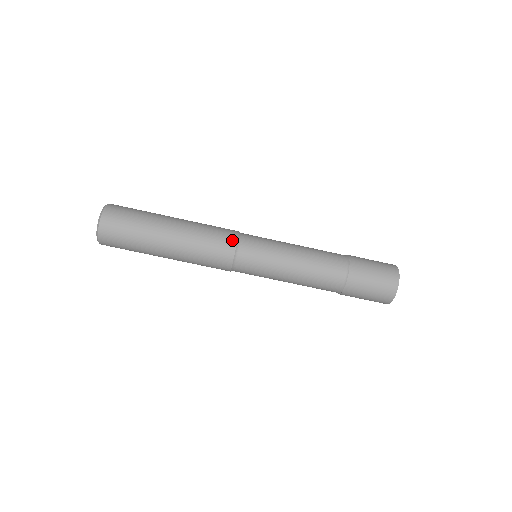
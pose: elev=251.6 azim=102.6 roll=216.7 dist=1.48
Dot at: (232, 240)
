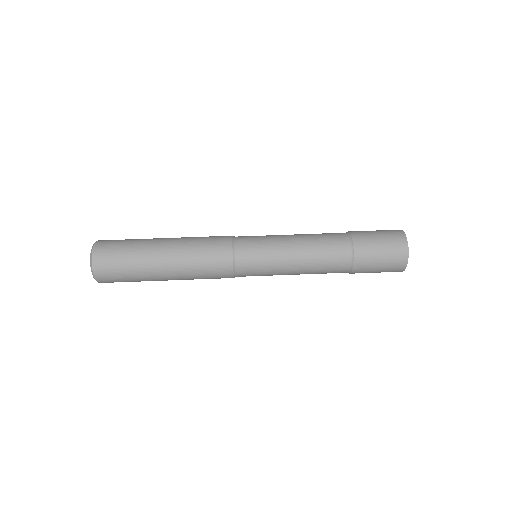
Dot at: occluded
